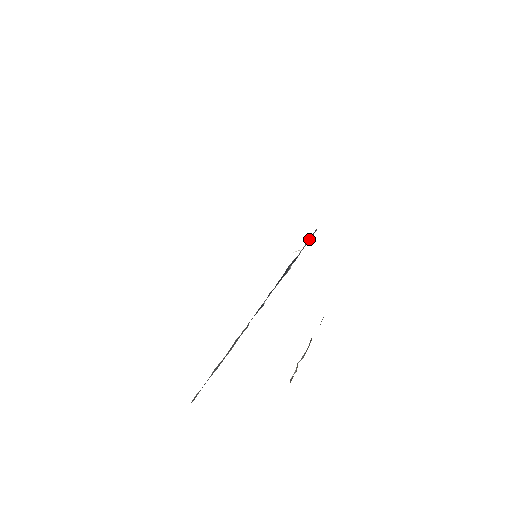
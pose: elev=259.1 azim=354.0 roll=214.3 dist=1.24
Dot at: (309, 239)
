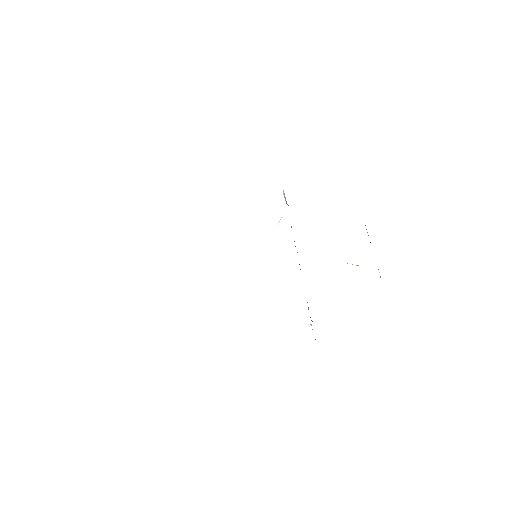
Dot at: occluded
